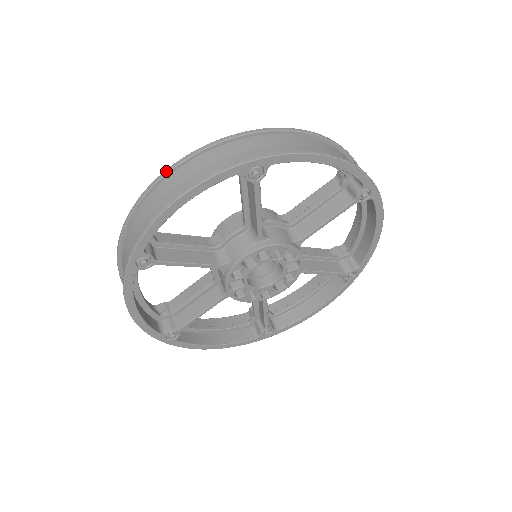
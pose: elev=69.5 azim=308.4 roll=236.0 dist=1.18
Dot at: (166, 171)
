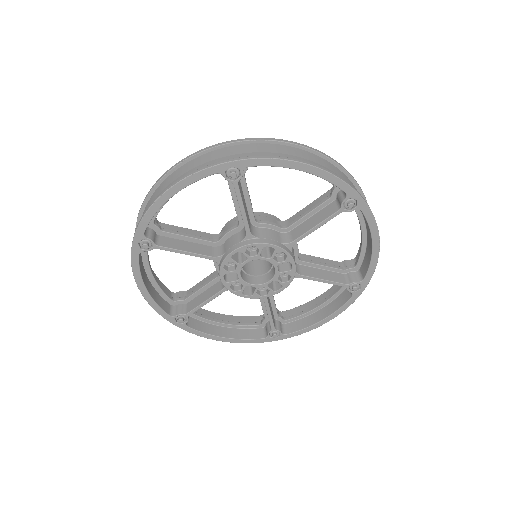
Dot at: (303, 145)
